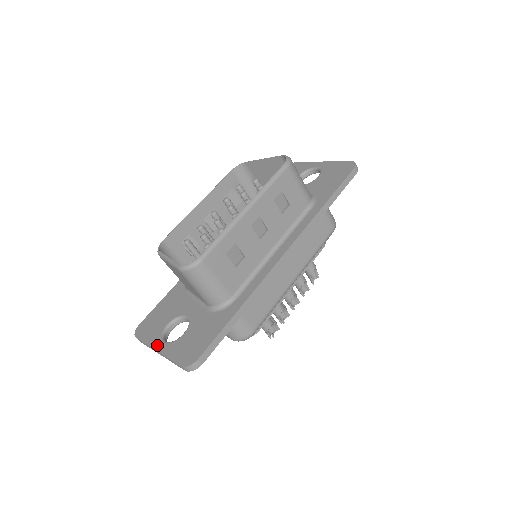
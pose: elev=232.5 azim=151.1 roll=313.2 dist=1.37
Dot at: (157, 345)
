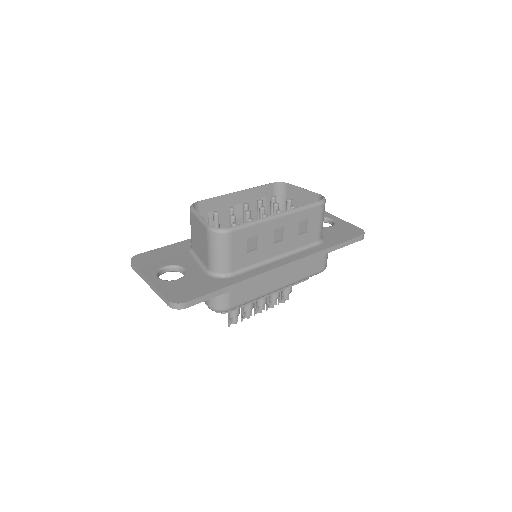
Dot at: (150, 276)
